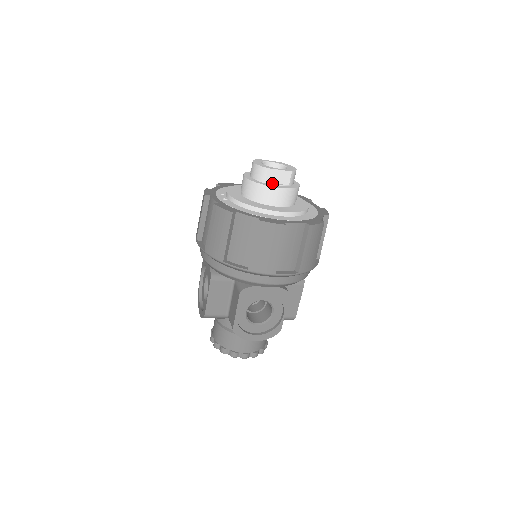
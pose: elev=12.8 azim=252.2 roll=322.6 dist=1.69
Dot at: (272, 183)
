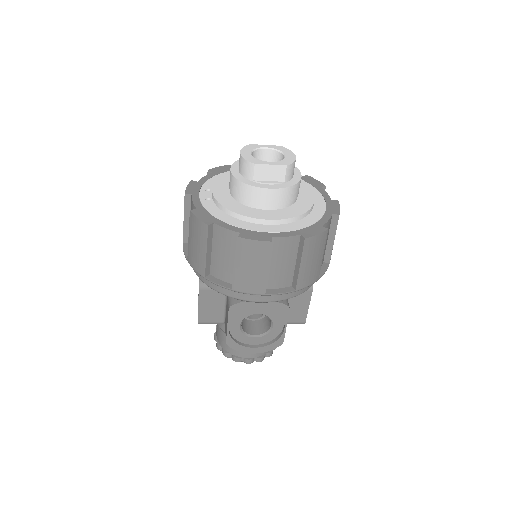
Dot at: (262, 181)
